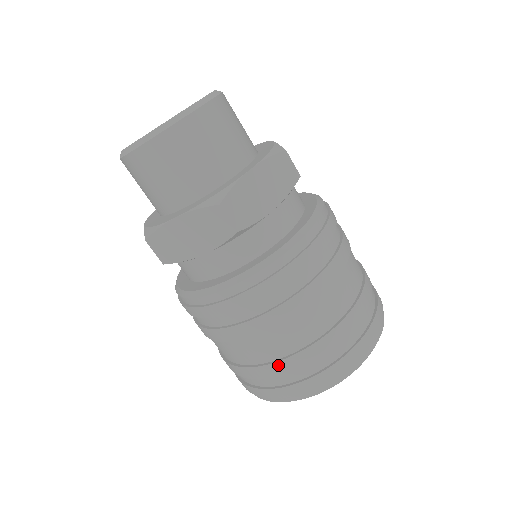
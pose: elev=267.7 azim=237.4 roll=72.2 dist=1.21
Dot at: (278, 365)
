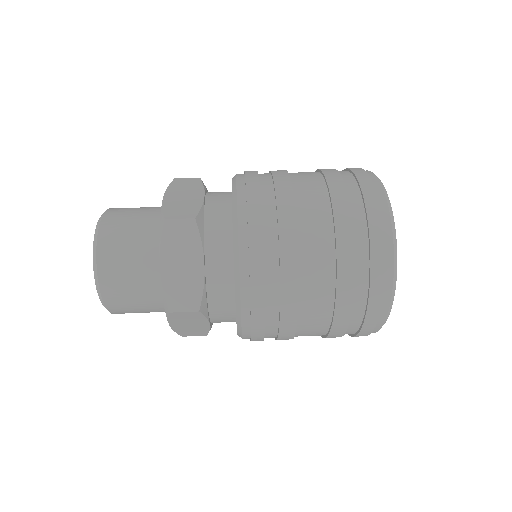
Dot at: (334, 331)
